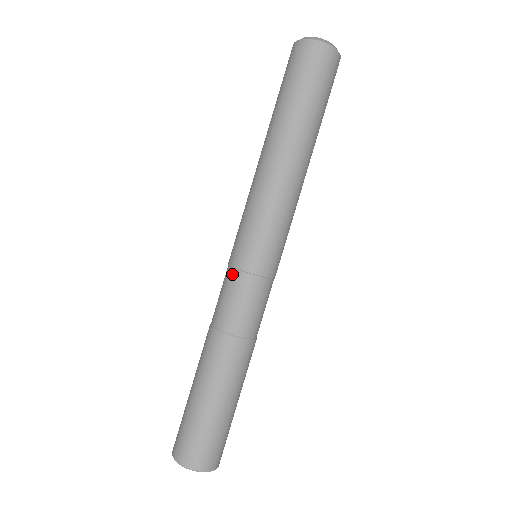
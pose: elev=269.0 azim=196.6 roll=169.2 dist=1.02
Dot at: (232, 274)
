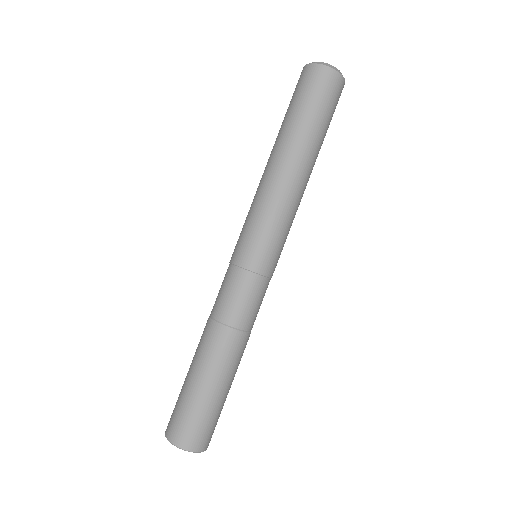
Dot at: (230, 269)
